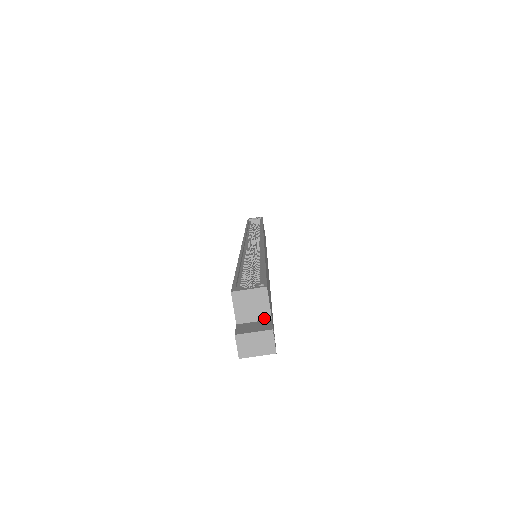
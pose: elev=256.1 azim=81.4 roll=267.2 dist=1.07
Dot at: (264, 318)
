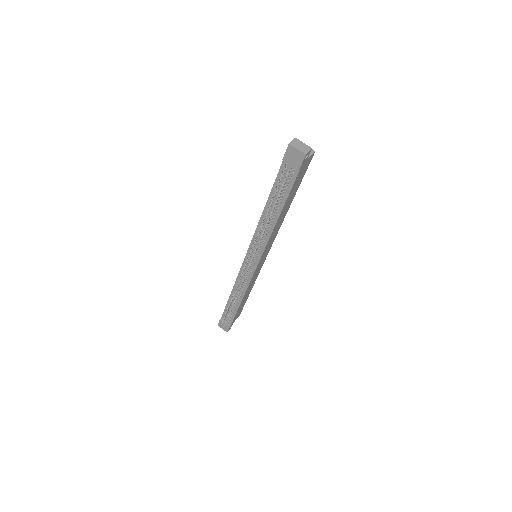
Dot at: occluded
